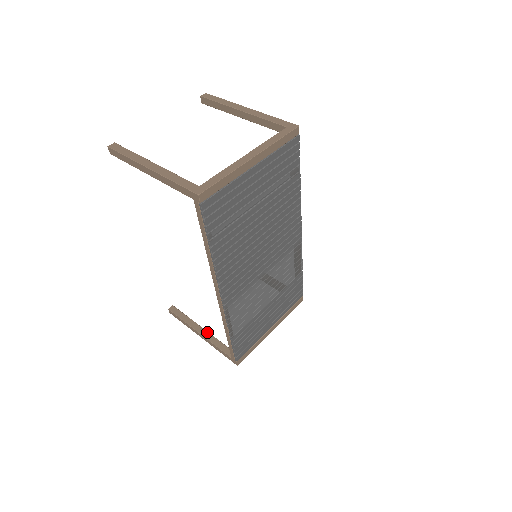
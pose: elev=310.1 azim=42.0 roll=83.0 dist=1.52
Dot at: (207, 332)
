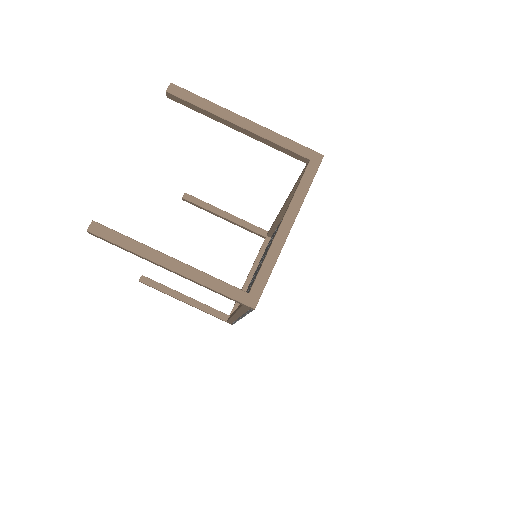
Dot at: (192, 299)
